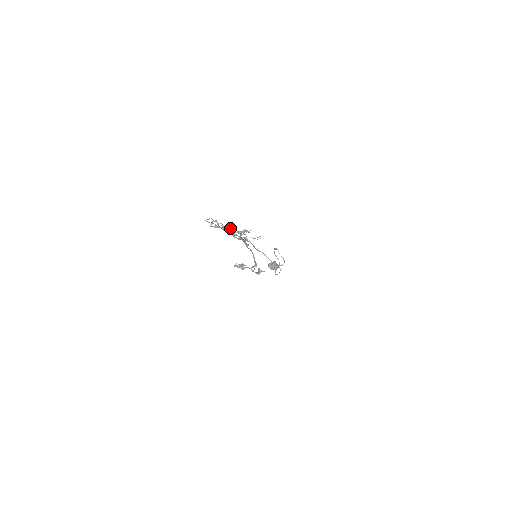
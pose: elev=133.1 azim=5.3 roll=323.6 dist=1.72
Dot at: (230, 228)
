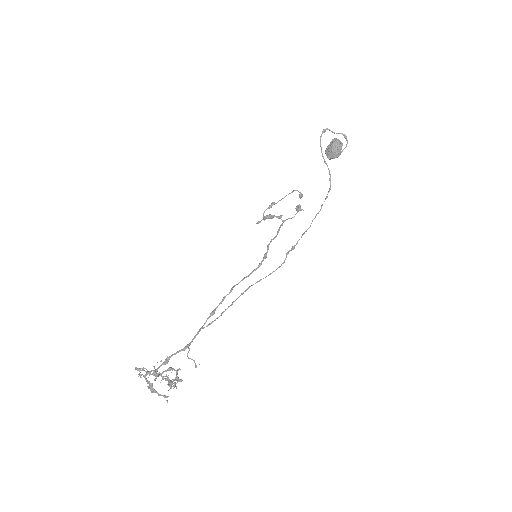
Dot at: (158, 375)
